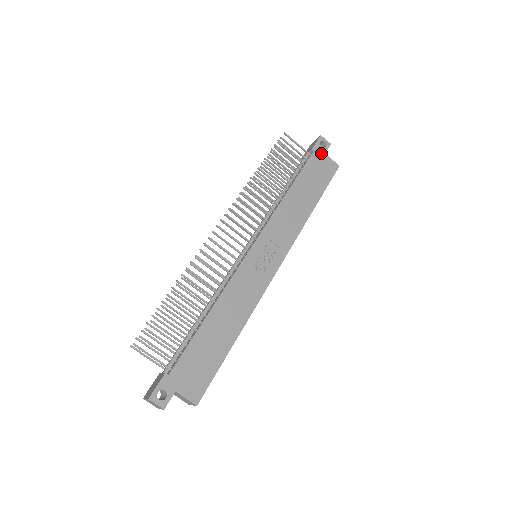
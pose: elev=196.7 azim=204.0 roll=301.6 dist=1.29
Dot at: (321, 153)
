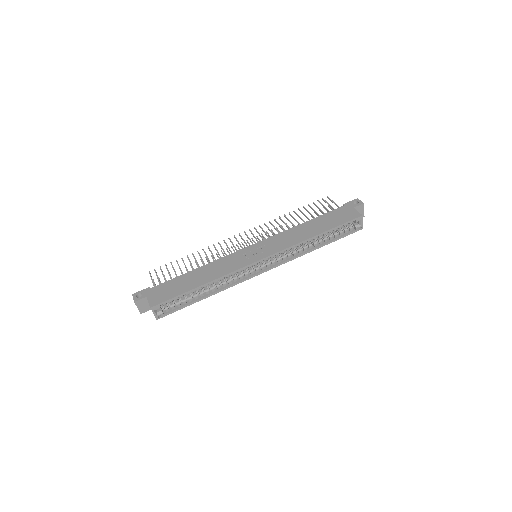
Dot at: (350, 207)
